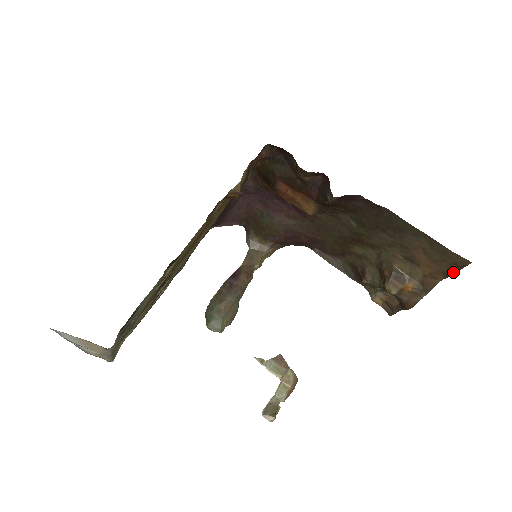
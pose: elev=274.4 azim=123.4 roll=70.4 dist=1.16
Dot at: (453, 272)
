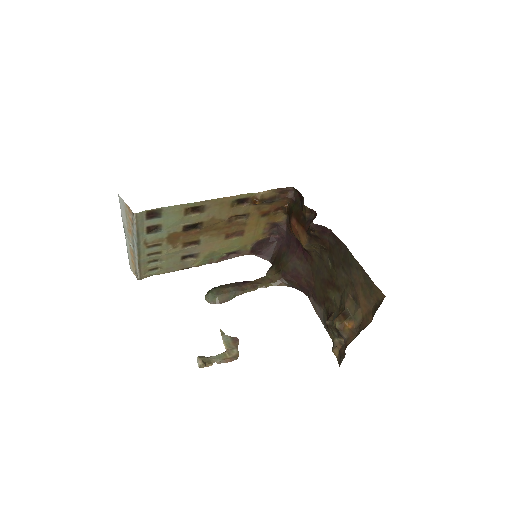
Dot at: (376, 309)
